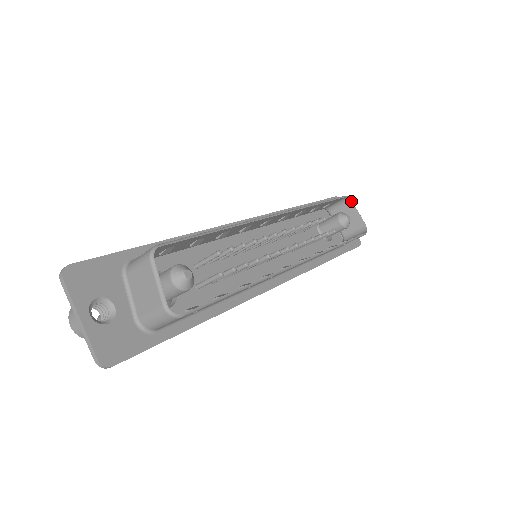
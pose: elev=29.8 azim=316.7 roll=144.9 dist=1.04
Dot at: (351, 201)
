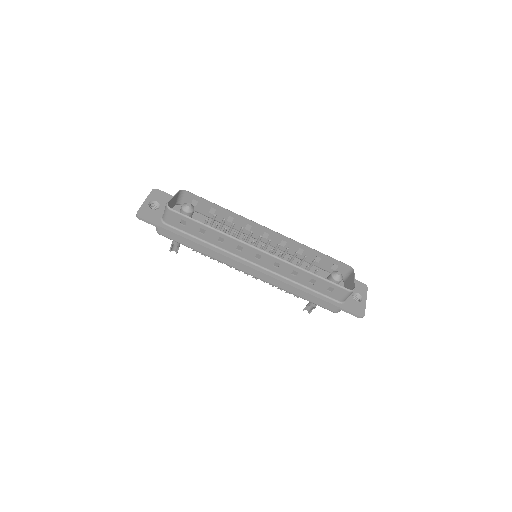
Dot at: (353, 271)
